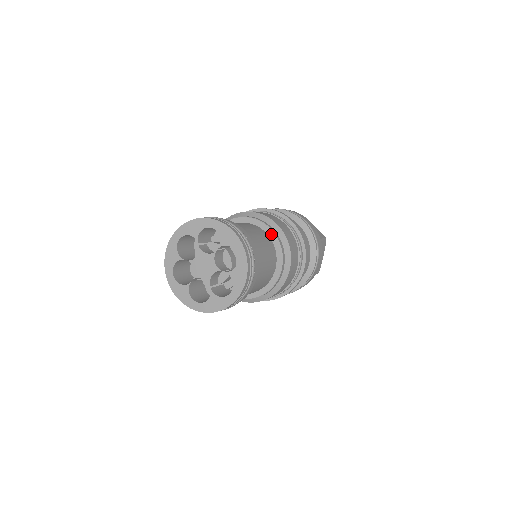
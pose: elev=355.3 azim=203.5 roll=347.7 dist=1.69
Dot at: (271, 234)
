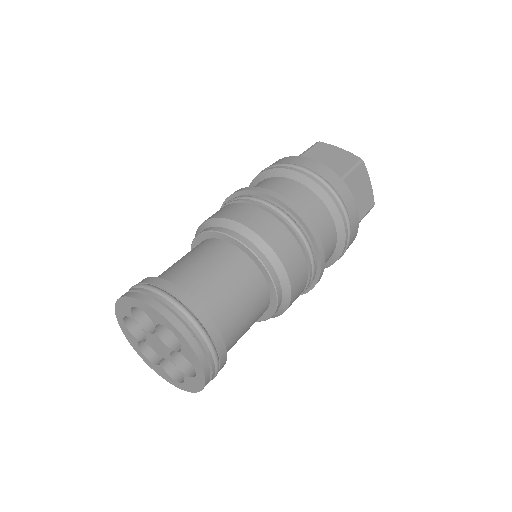
Dot at: (272, 289)
